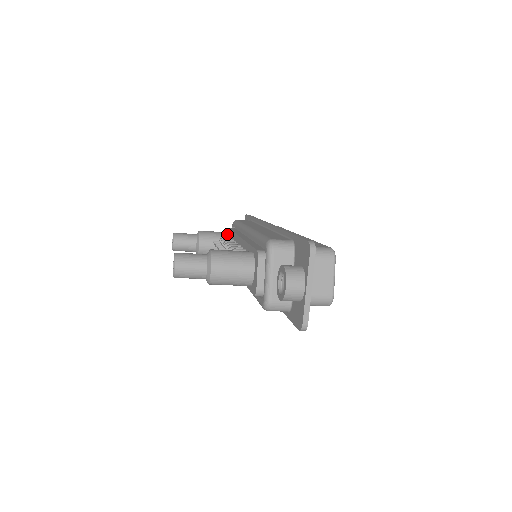
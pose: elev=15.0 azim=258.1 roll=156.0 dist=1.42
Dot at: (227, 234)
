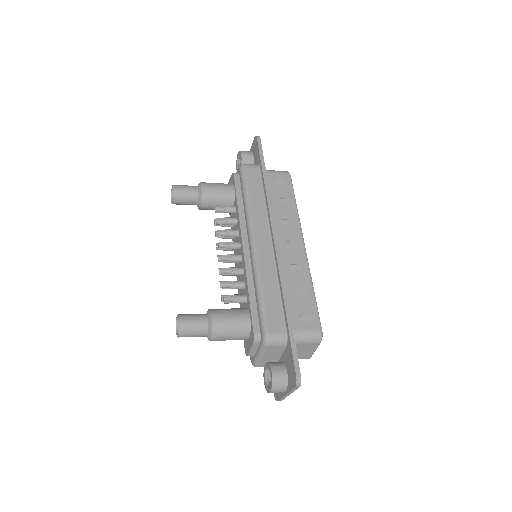
Dot at: (231, 195)
